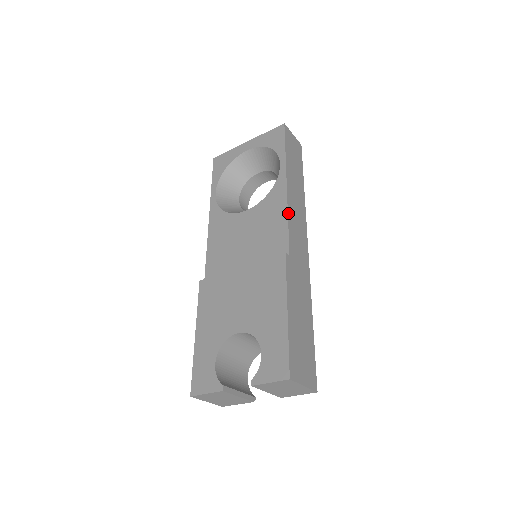
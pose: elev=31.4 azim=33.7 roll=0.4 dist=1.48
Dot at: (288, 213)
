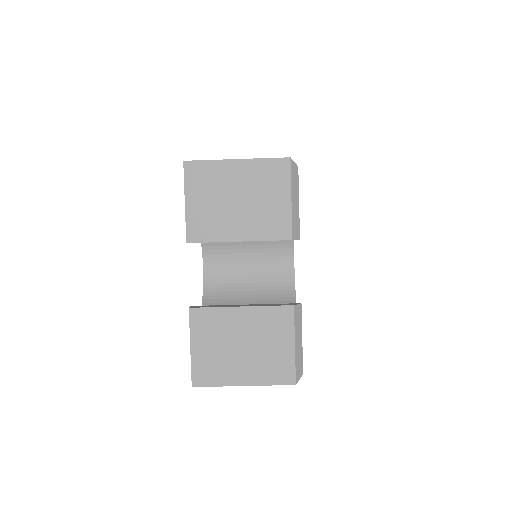
Dot at: occluded
